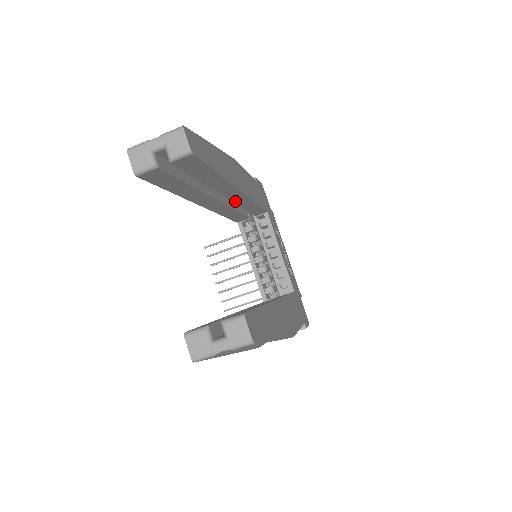
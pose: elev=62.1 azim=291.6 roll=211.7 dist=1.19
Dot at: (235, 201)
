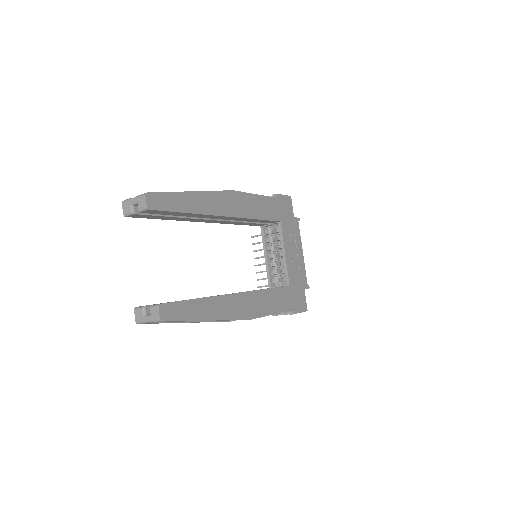
Dot at: (231, 219)
